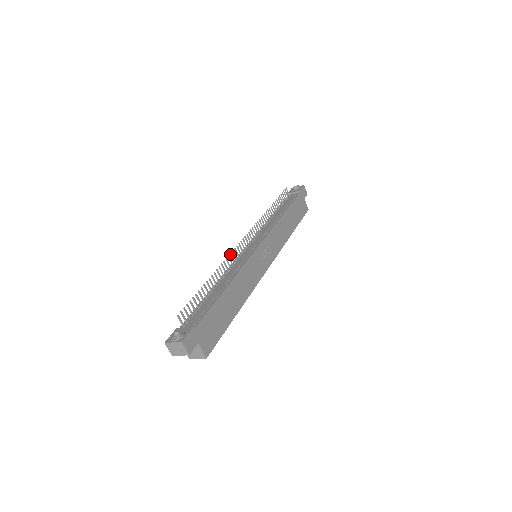
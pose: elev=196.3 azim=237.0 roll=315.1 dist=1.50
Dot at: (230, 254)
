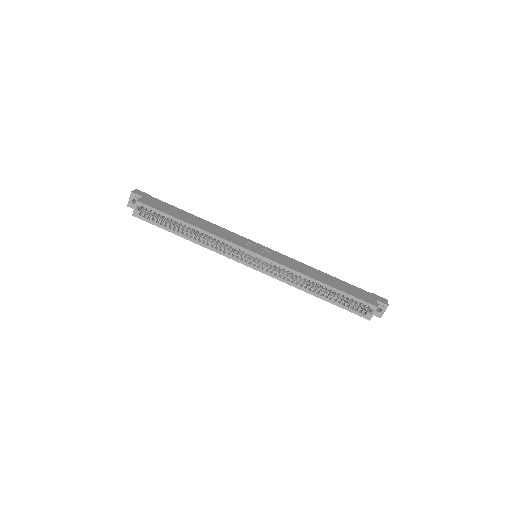
Dot at: occluded
